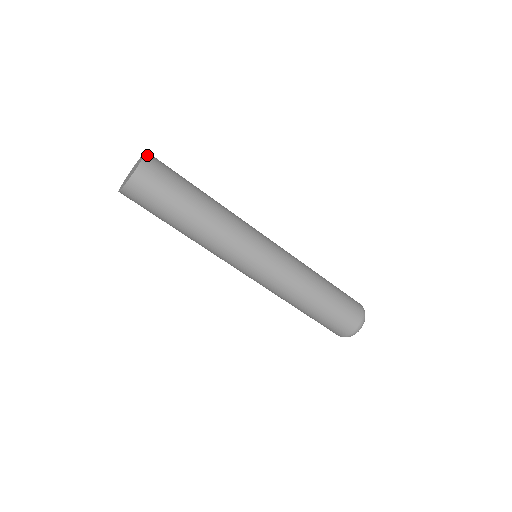
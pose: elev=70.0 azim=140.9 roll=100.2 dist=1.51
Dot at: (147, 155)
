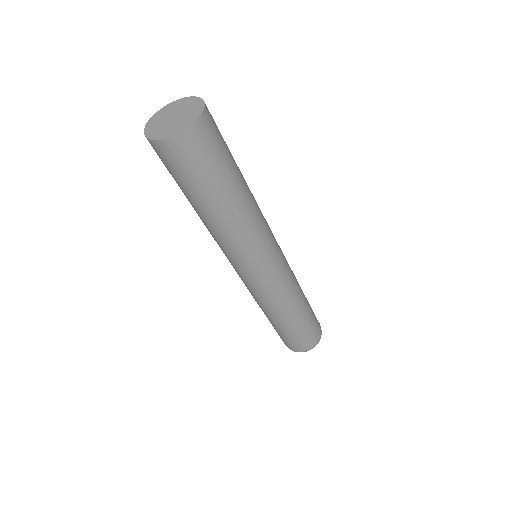
Dot at: occluded
